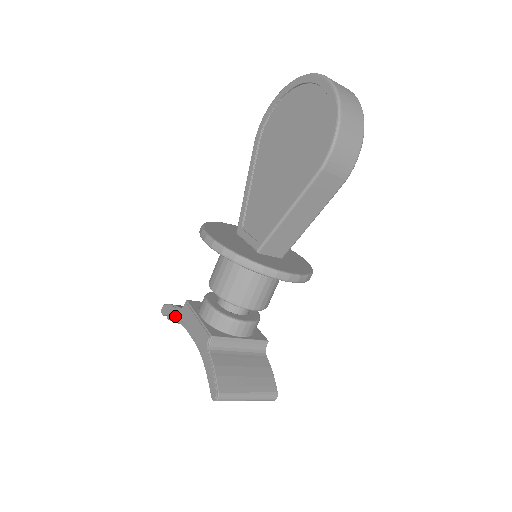
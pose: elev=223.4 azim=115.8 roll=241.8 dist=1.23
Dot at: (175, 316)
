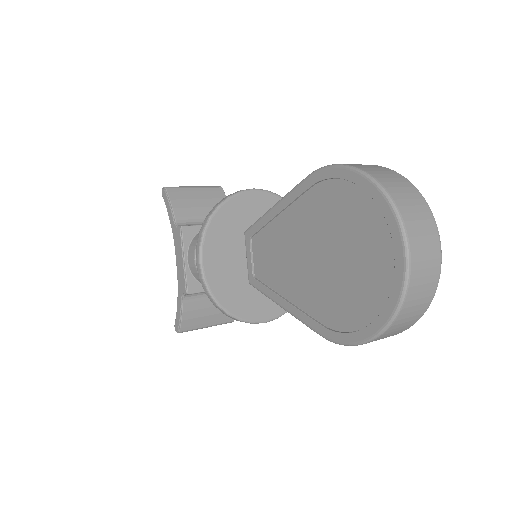
Dot at: (170, 220)
